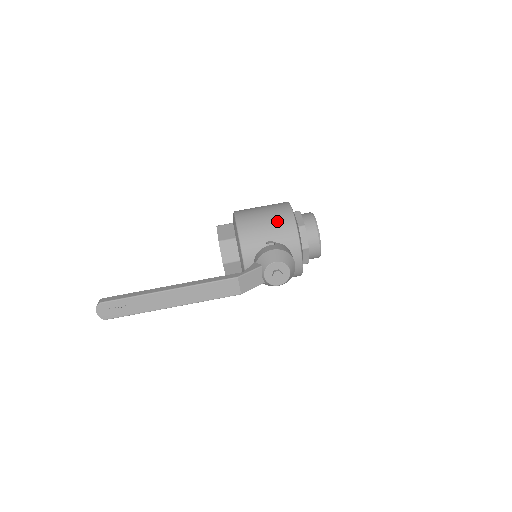
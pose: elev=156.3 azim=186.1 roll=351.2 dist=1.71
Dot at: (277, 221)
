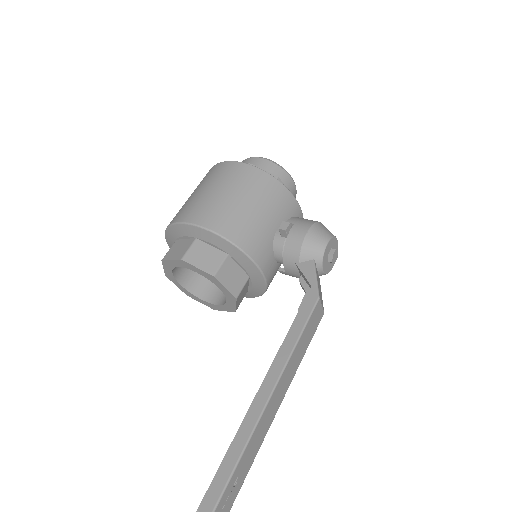
Dot at: (259, 194)
